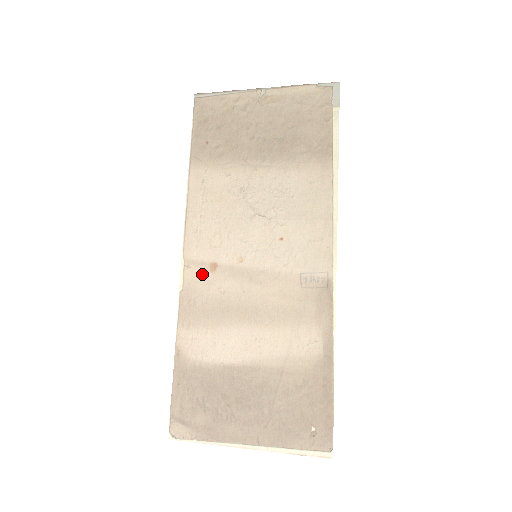
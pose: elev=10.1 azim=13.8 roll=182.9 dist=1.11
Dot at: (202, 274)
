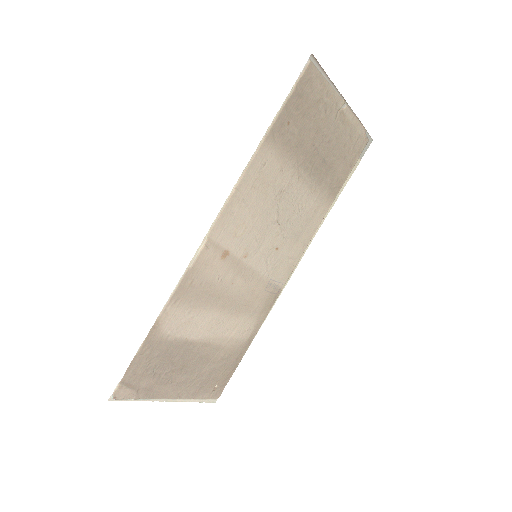
Dot at: (214, 258)
